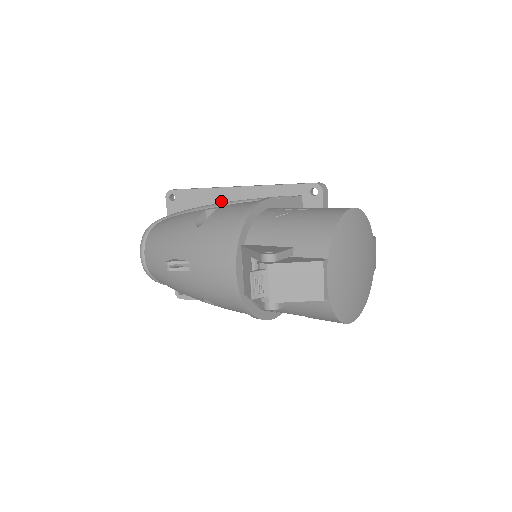
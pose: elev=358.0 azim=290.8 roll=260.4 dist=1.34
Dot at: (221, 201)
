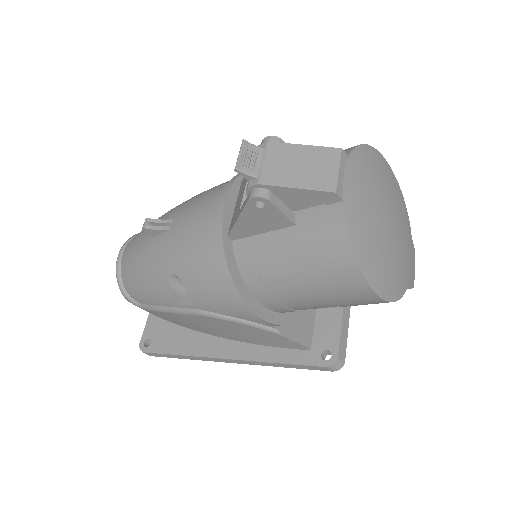
Dot at: occluded
